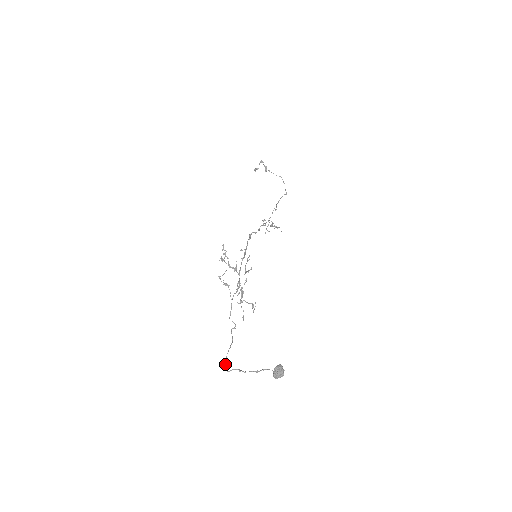
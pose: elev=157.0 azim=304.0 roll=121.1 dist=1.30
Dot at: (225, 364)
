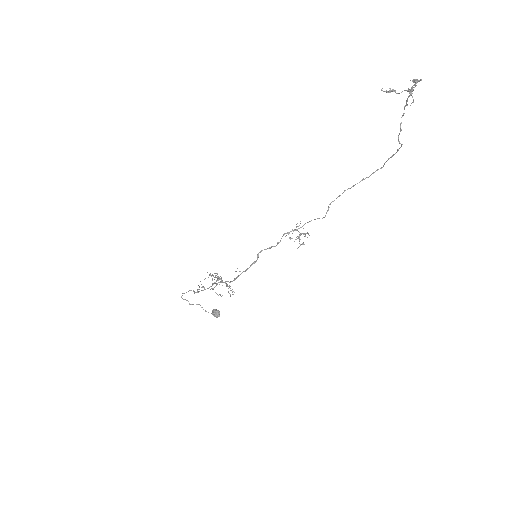
Dot at: occluded
